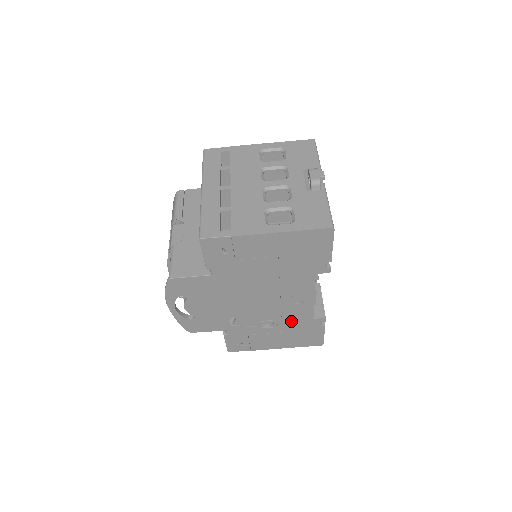
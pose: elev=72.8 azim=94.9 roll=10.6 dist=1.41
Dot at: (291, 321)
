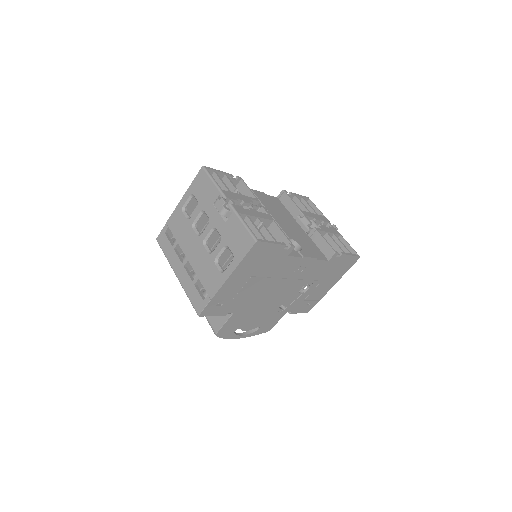
Dot at: (317, 274)
